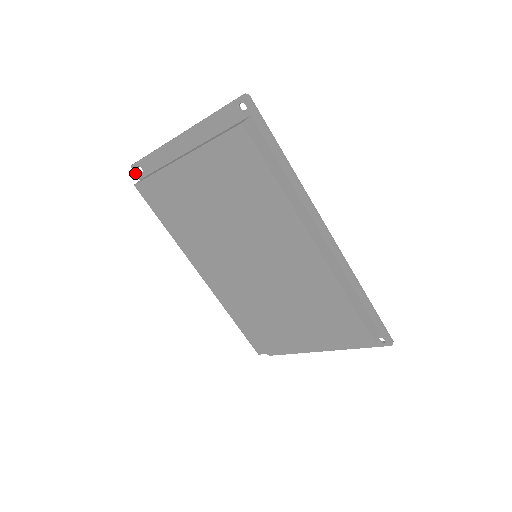
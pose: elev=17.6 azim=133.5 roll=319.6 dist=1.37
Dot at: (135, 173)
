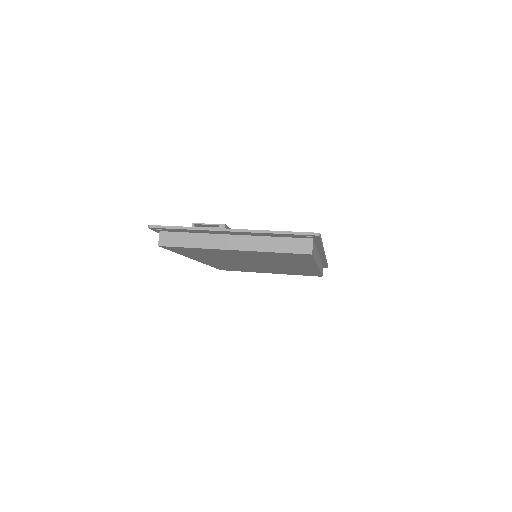
Dot at: (151, 229)
